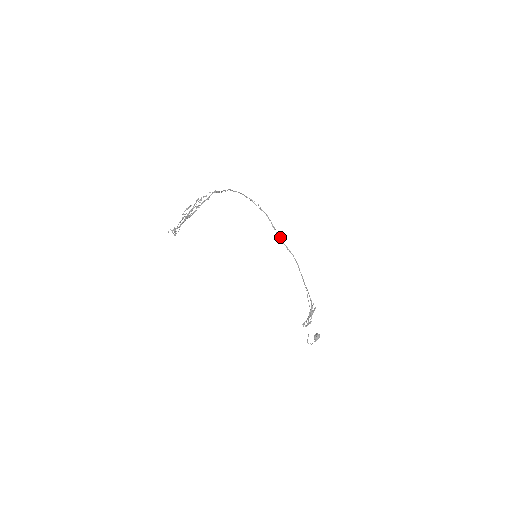
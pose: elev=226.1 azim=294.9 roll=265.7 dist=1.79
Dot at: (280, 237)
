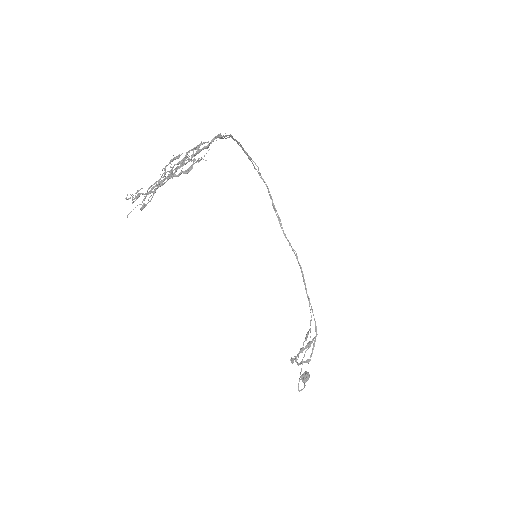
Dot at: occluded
